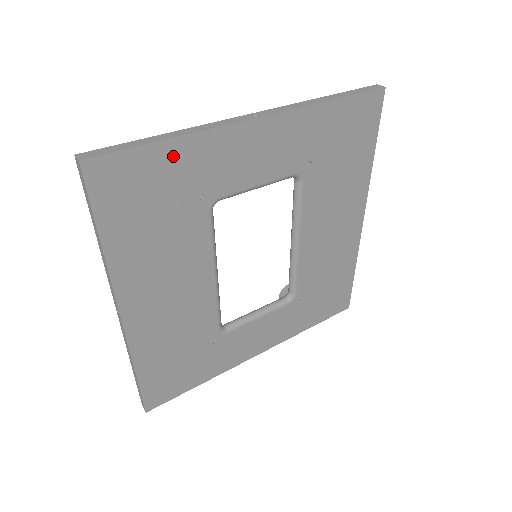
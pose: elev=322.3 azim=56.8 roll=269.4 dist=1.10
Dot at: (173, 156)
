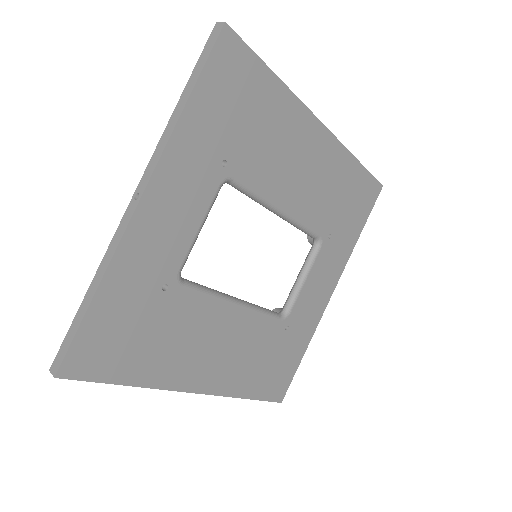
Dot at: (110, 299)
